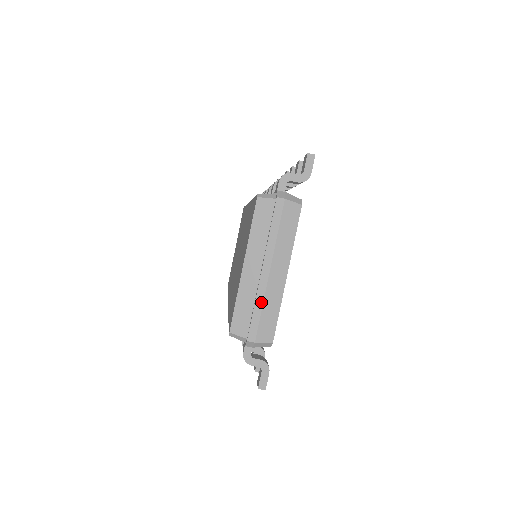
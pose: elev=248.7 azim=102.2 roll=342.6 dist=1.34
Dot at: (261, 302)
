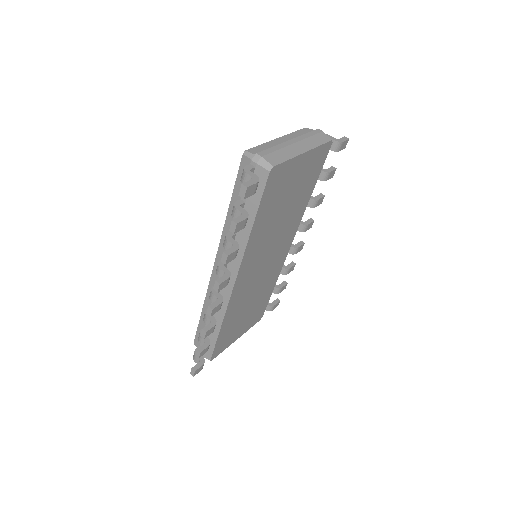
Dot at: (280, 148)
